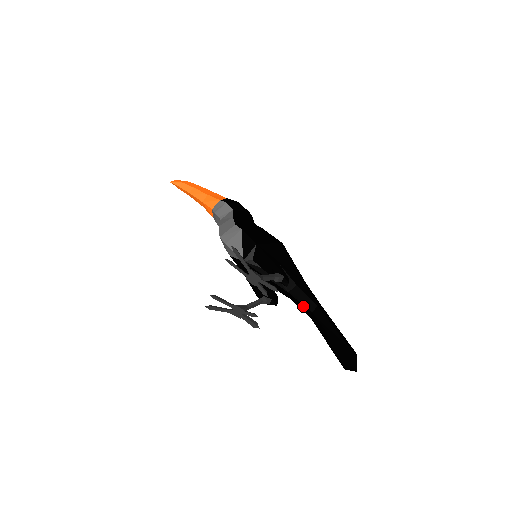
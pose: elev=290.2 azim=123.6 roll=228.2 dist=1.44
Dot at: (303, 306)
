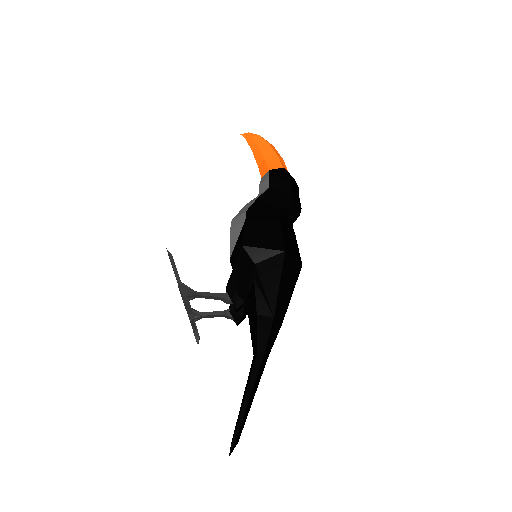
Dot at: (252, 342)
